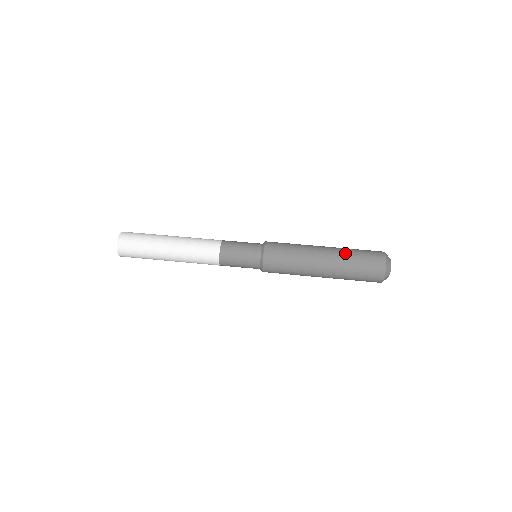
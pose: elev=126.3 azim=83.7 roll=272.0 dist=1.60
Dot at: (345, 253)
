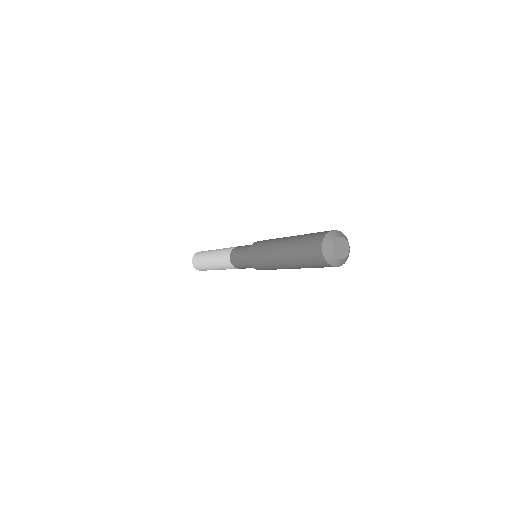
Dot at: occluded
